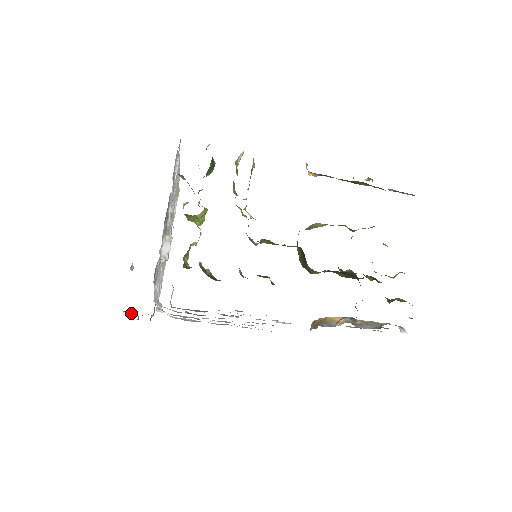
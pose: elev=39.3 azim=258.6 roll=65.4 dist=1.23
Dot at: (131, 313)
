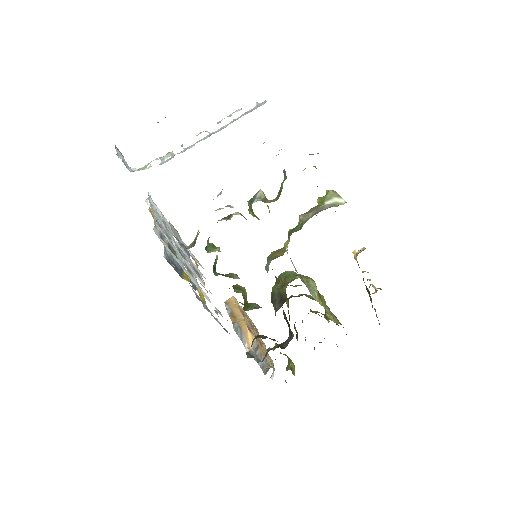
Dot at: (121, 157)
